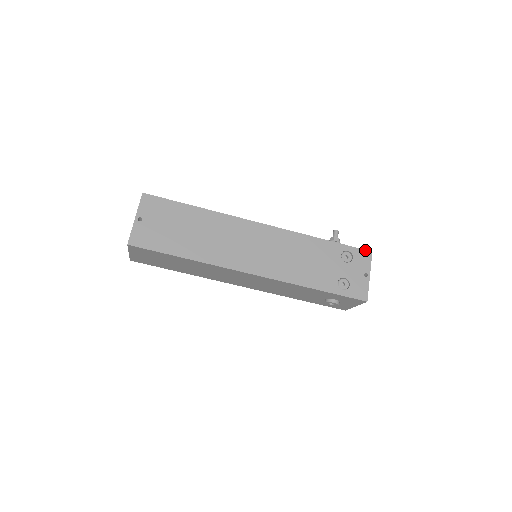
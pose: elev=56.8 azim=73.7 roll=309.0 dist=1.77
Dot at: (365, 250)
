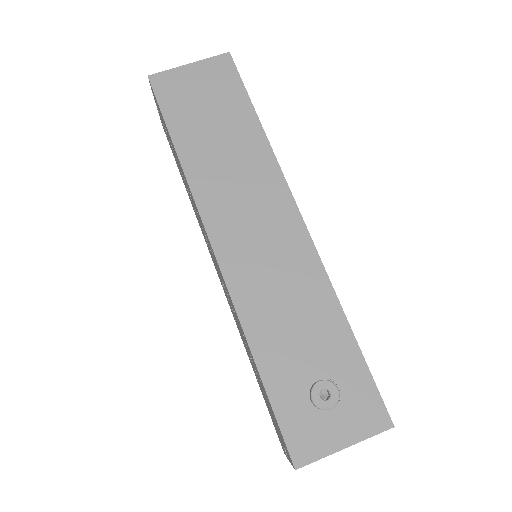
Dot at: occluded
